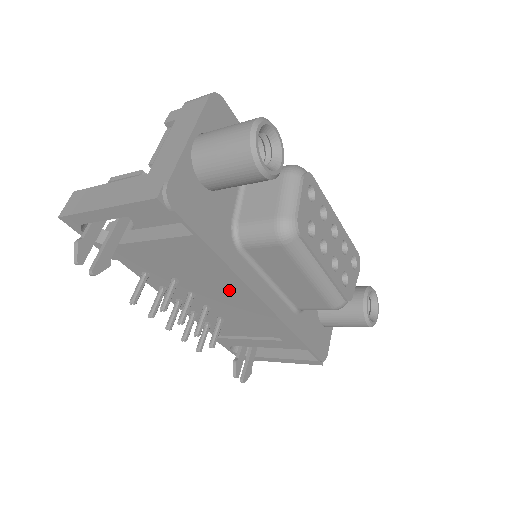
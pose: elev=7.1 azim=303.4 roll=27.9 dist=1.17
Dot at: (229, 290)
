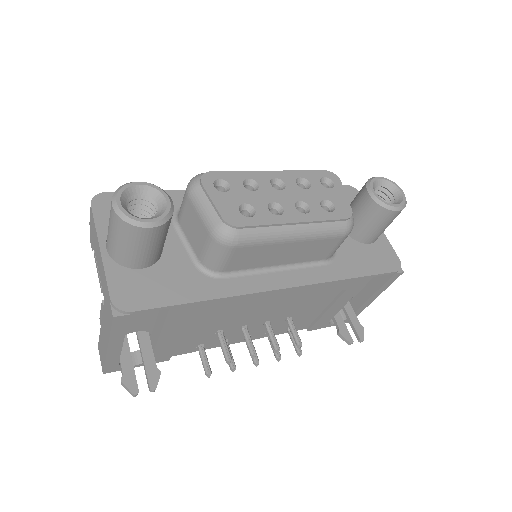
Dot at: occluded
